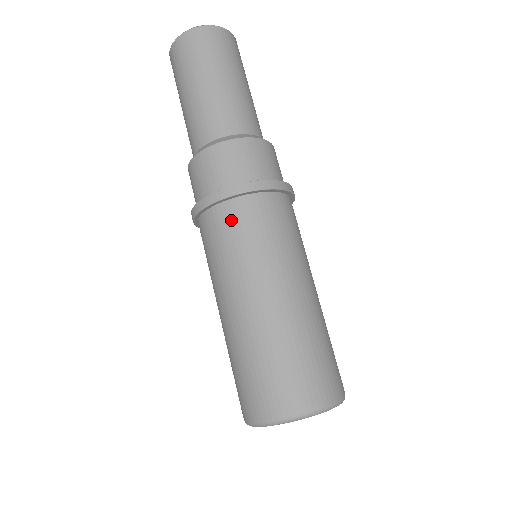
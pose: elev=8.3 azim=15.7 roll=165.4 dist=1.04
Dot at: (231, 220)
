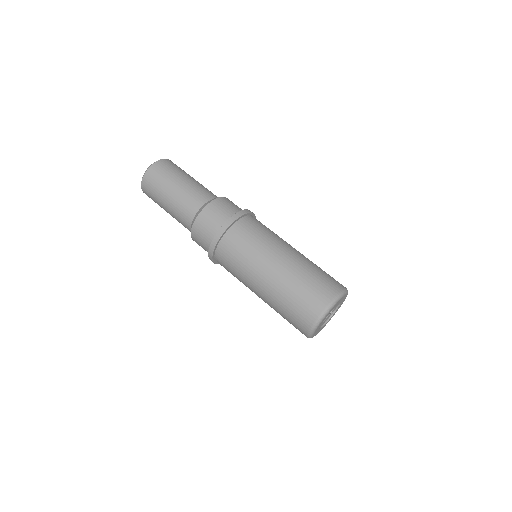
Dot at: (252, 224)
